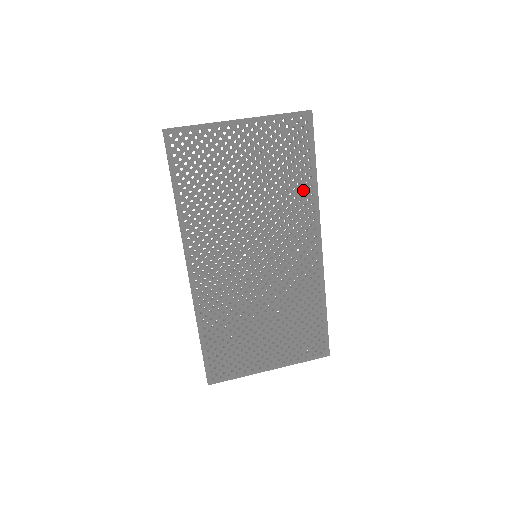
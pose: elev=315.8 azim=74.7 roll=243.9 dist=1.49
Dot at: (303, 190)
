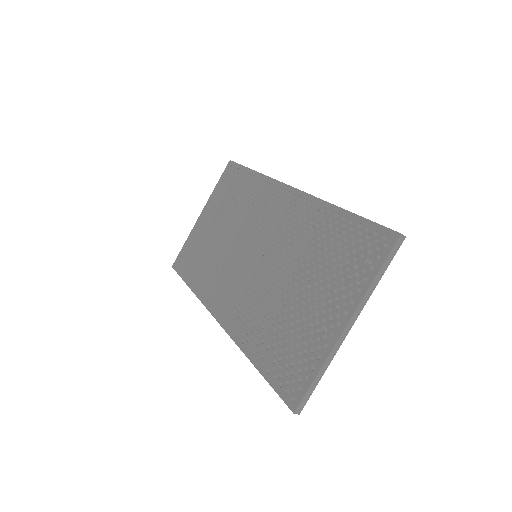
Dot at: occluded
